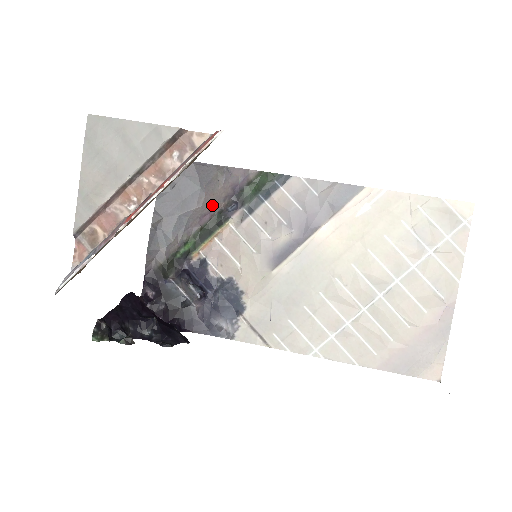
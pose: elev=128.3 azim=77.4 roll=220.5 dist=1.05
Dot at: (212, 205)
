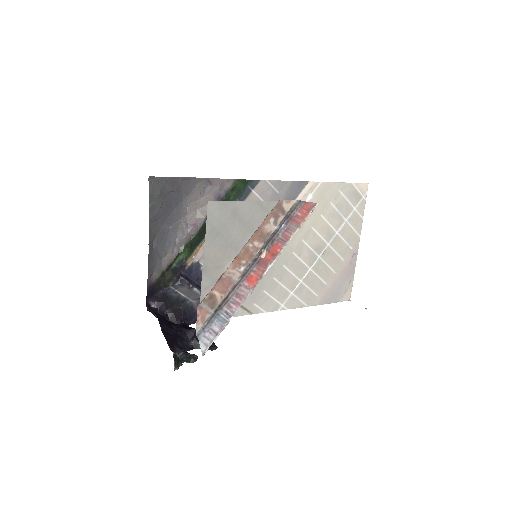
Dot at: (197, 214)
